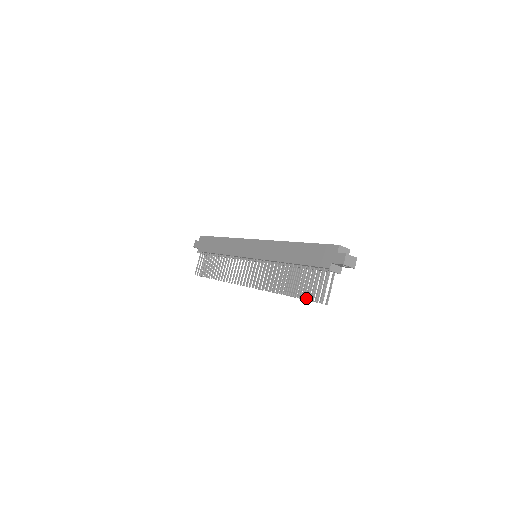
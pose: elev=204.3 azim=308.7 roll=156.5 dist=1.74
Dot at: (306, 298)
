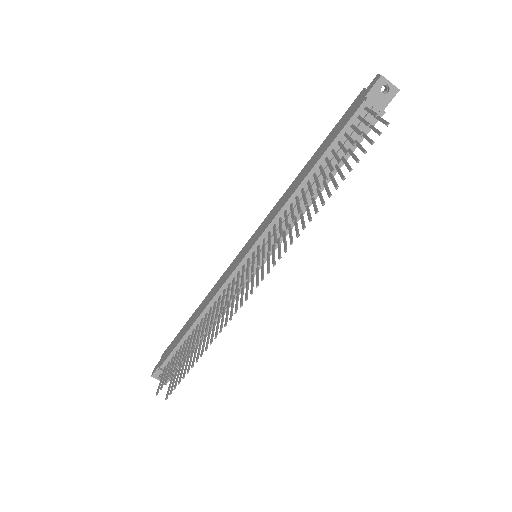
Dot at: (353, 143)
